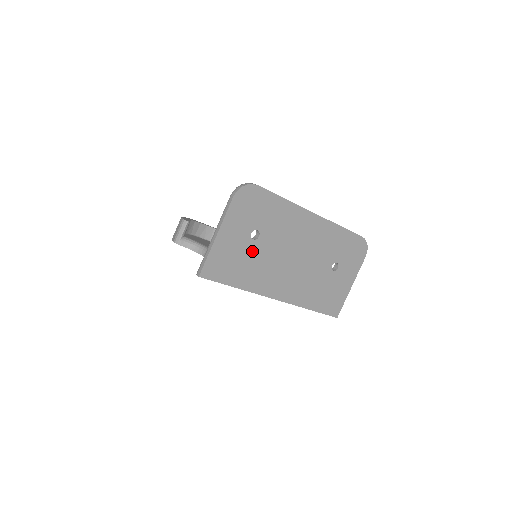
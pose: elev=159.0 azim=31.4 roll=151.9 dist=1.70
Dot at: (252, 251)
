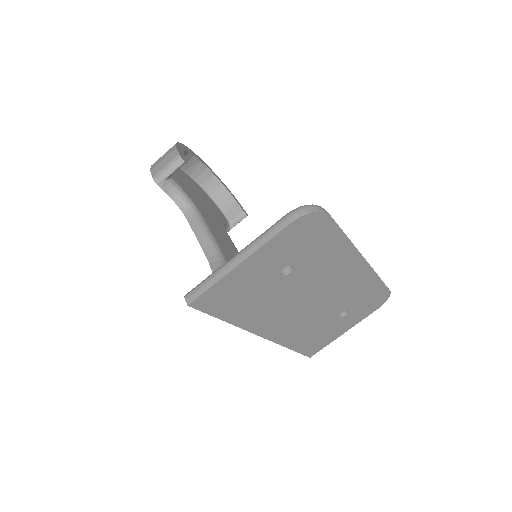
Dot at: (271, 287)
